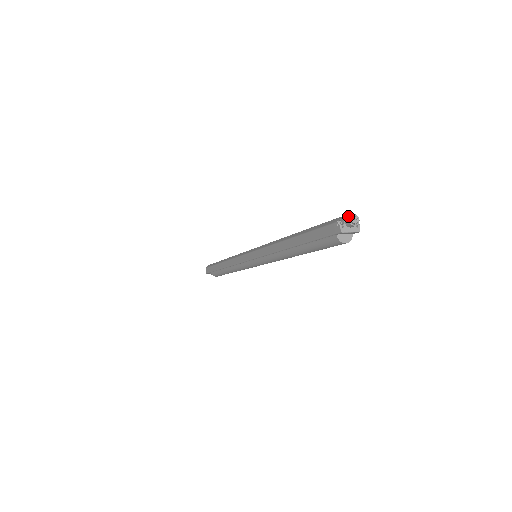
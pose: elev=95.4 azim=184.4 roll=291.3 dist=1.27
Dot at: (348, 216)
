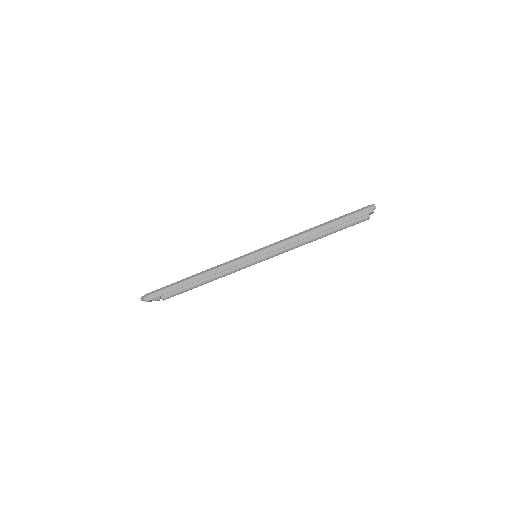
Dot at: (373, 204)
